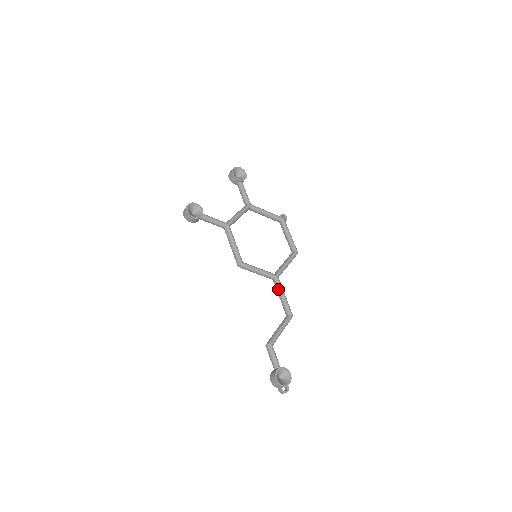
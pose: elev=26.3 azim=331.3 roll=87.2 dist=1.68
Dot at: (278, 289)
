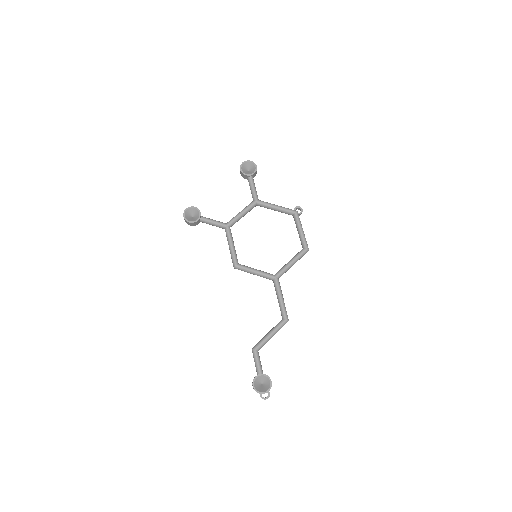
Dot at: (276, 291)
